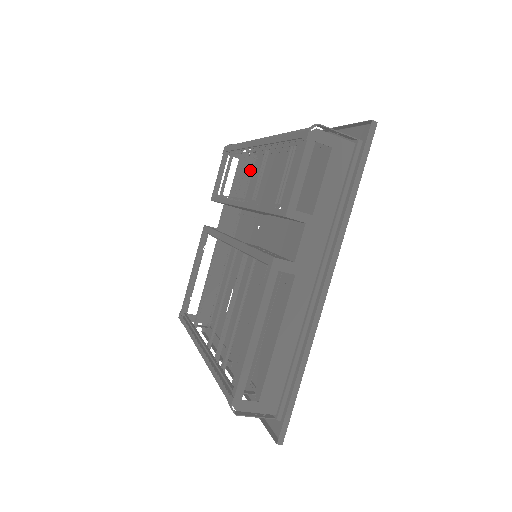
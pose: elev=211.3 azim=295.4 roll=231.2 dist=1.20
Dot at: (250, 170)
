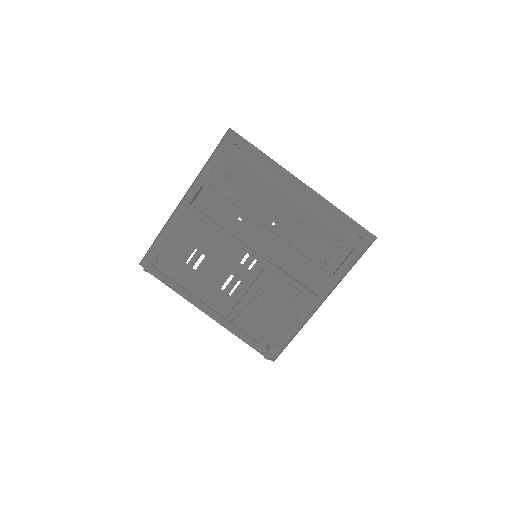
Dot at: (225, 155)
